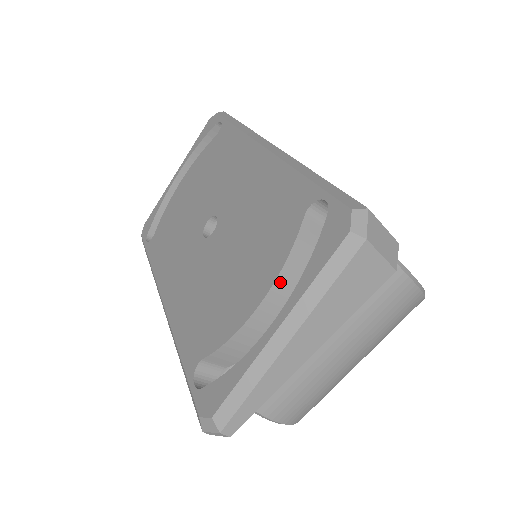
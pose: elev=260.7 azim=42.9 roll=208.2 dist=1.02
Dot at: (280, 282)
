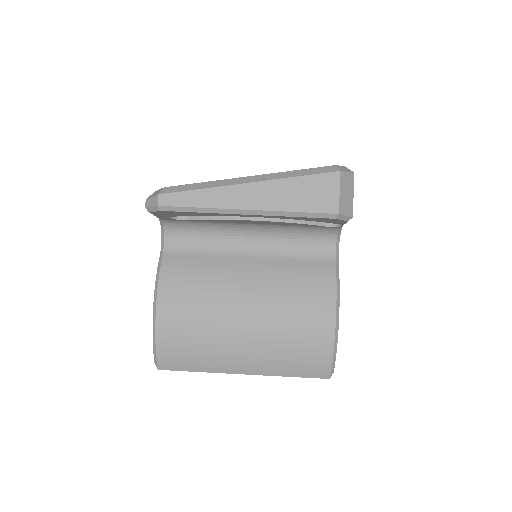
Dot at: occluded
